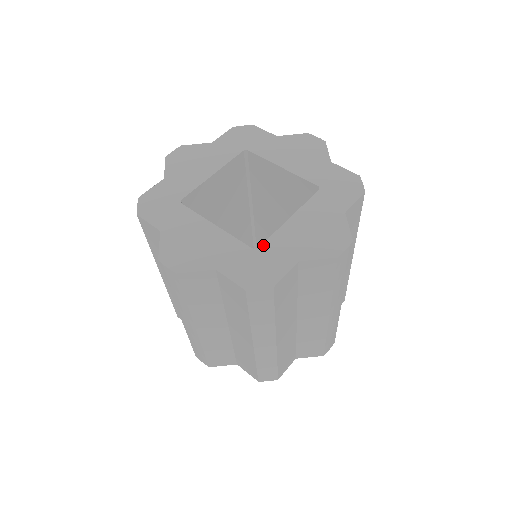
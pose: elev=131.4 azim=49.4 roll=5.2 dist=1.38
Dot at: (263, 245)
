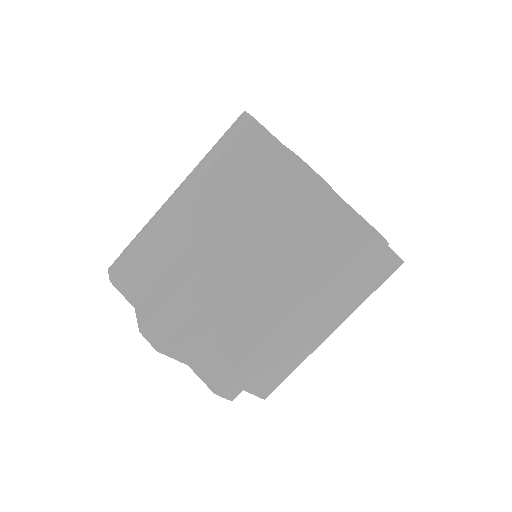
Dot at: occluded
